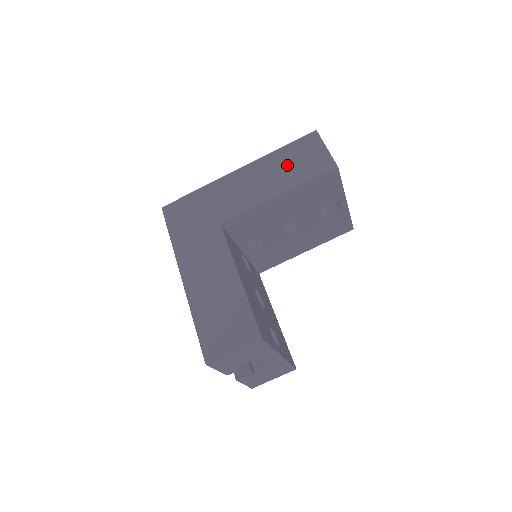
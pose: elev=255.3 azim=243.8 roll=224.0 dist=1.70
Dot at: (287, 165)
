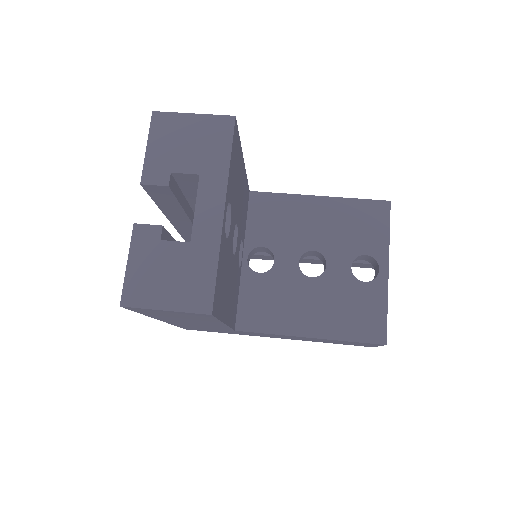
Dot at: occluded
